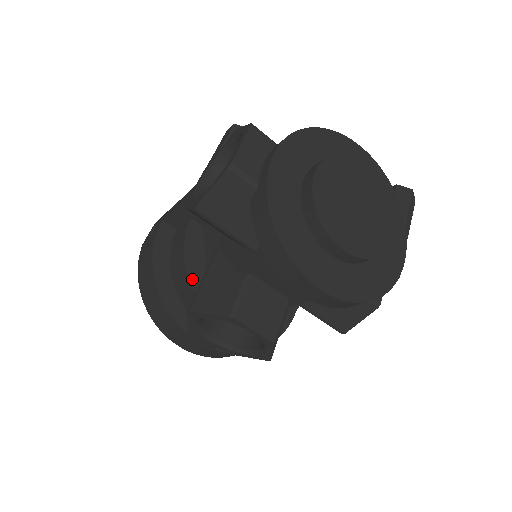
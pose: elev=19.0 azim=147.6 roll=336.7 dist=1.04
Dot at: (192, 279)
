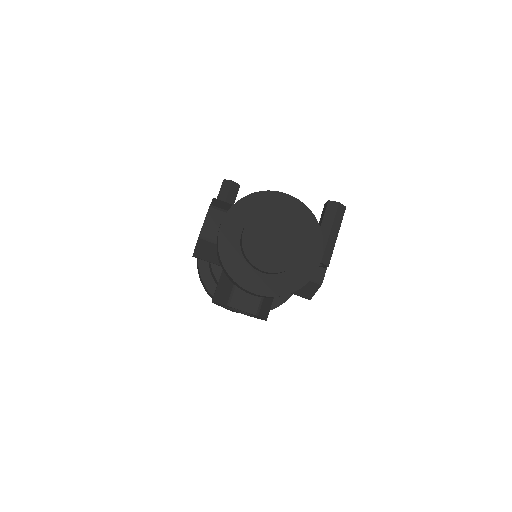
Dot at: (218, 279)
